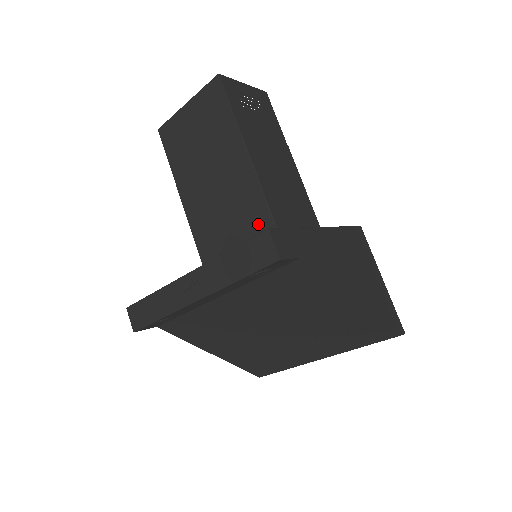
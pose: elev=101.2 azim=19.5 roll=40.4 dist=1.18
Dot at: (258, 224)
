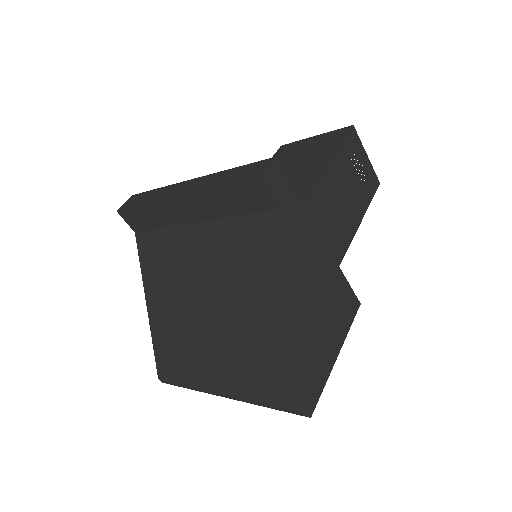
Dot at: occluded
